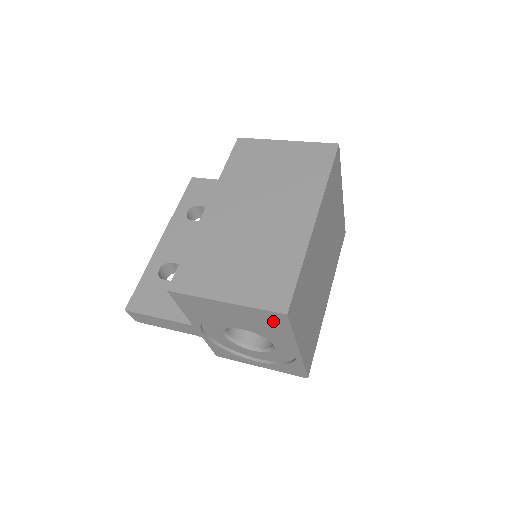
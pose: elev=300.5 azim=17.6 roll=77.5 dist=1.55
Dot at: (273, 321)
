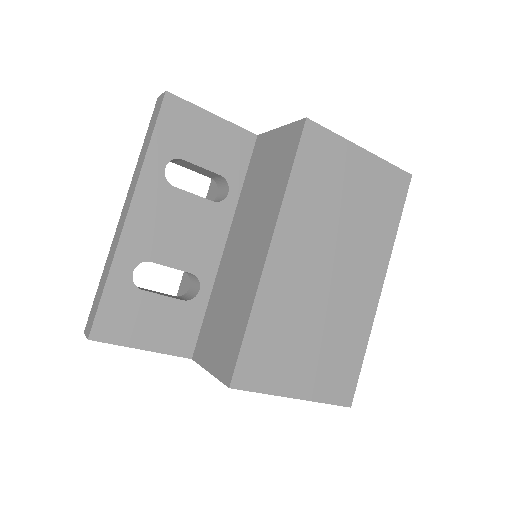
Dot at: occluded
